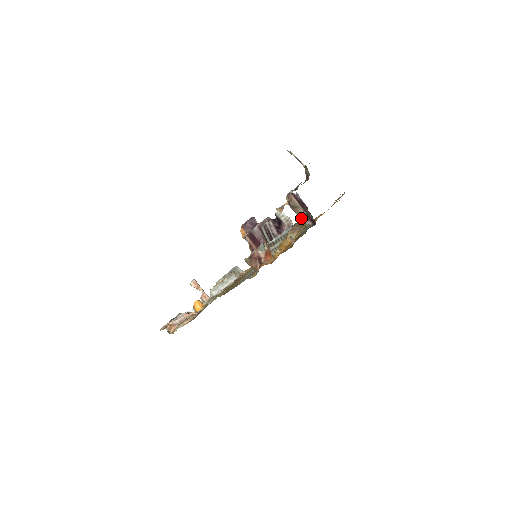
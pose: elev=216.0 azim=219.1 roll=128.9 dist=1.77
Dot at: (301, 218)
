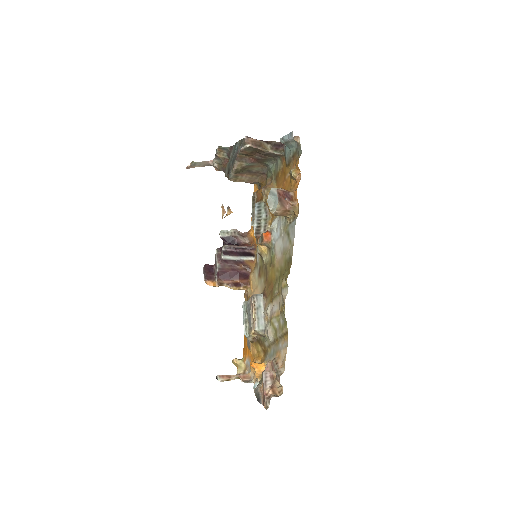
Dot at: (271, 151)
